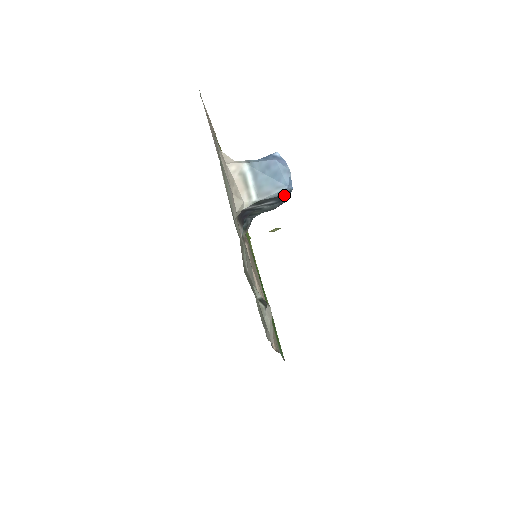
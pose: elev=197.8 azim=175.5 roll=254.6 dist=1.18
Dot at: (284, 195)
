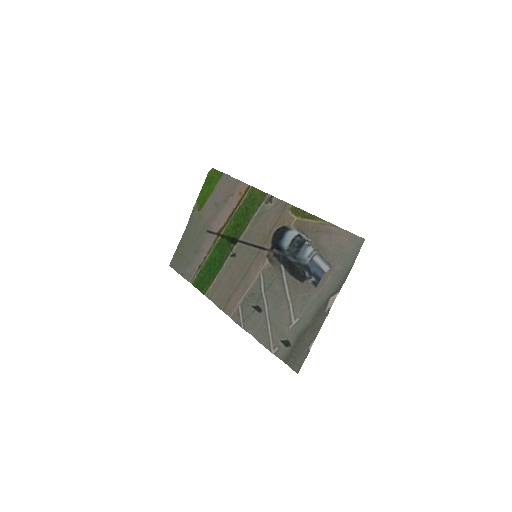
Dot at: occluded
